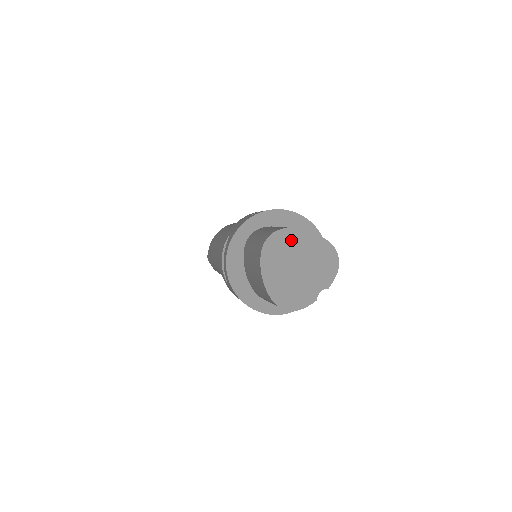
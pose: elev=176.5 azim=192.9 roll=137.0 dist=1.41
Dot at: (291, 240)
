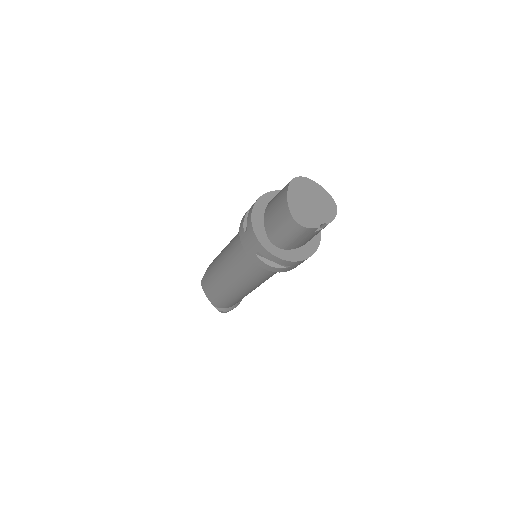
Dot at: (309, 186)
